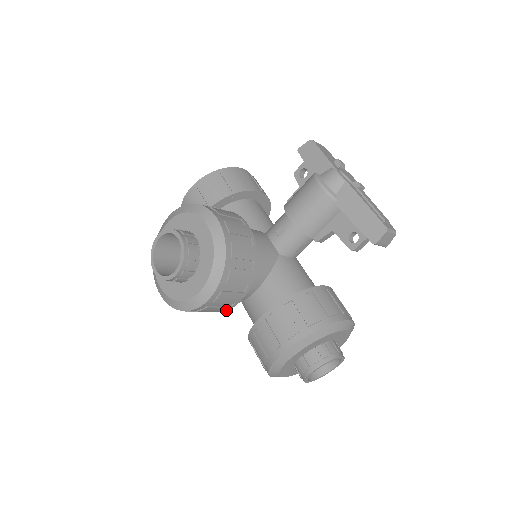
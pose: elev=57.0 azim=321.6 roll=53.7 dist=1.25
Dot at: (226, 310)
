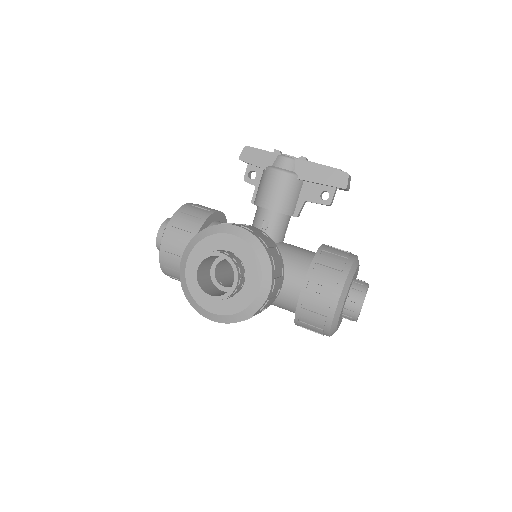
Dot at: occluded
